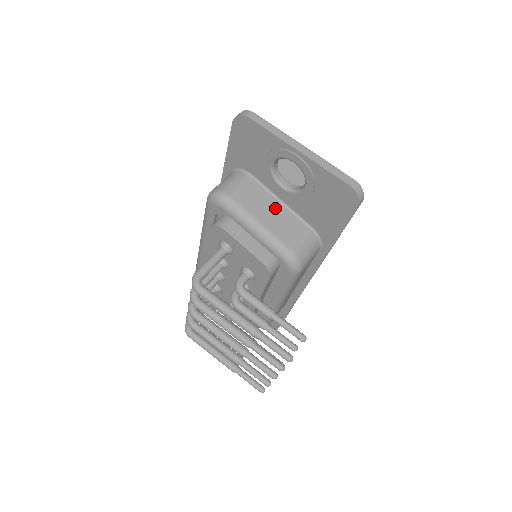
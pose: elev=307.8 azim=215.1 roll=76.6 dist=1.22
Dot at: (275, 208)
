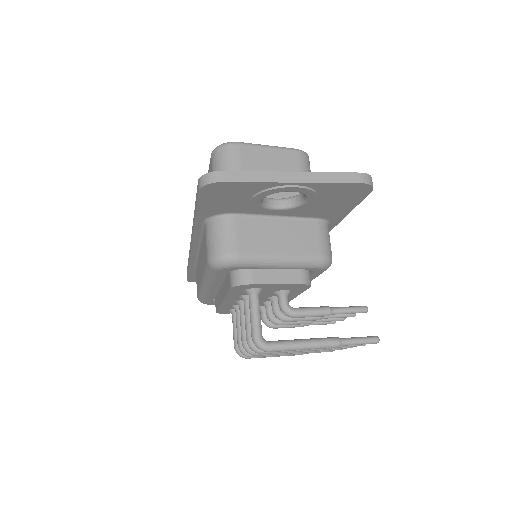
Dot at: (277, 228)
